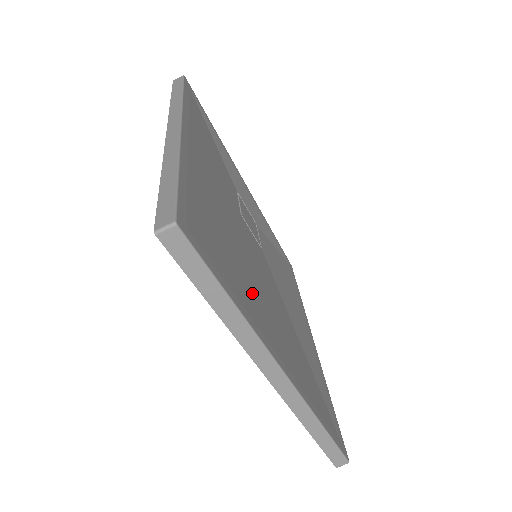
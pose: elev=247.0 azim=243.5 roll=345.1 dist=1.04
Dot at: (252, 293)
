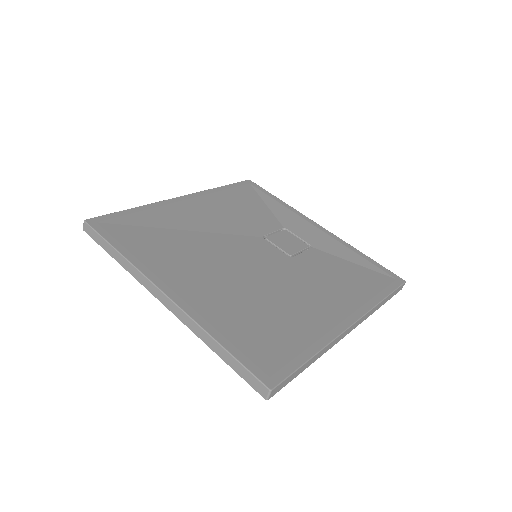
Dot at: (175, 258)
